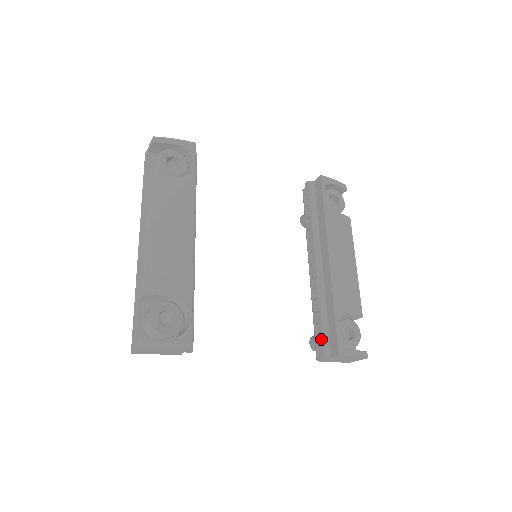
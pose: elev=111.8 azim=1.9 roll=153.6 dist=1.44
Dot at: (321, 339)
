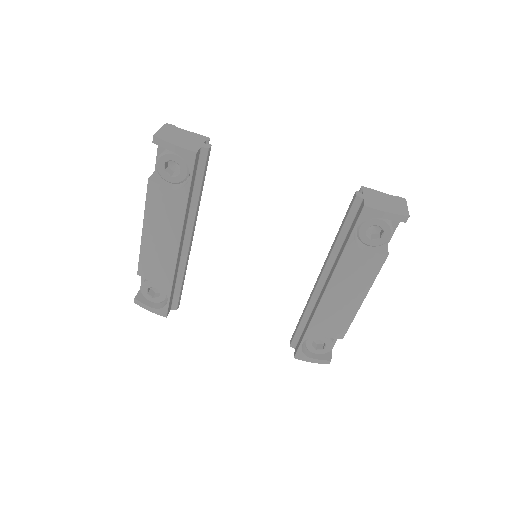
Dot at: (294, 334)
